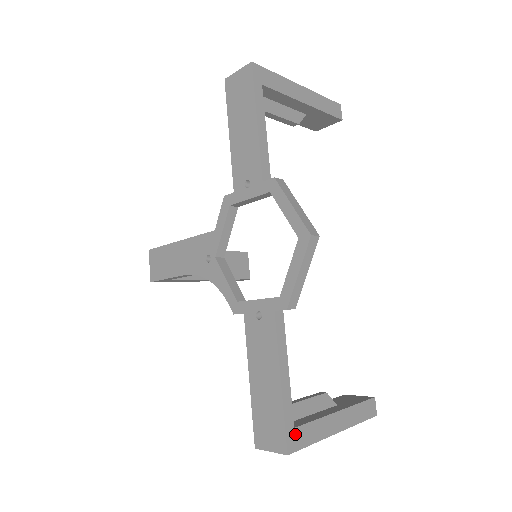
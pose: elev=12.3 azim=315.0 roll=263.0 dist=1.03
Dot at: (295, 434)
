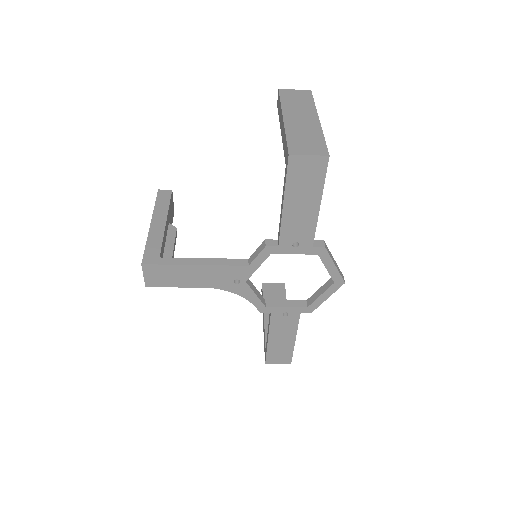
Dot at: occluded
